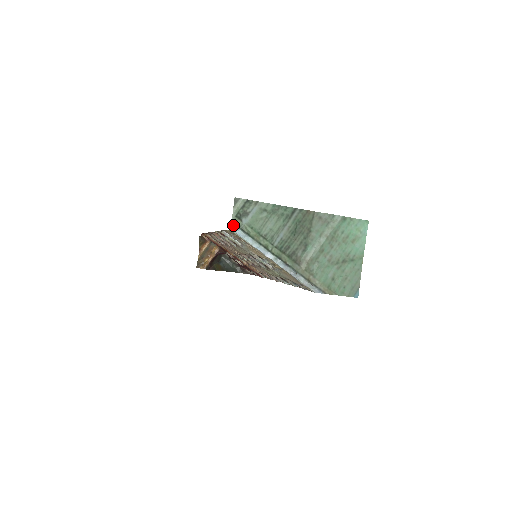
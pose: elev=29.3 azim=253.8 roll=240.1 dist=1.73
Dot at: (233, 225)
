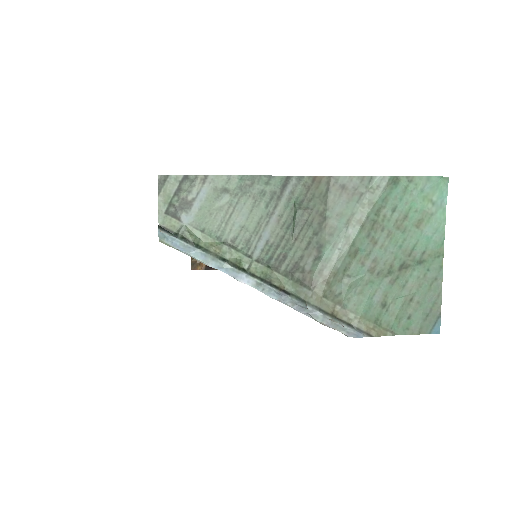
Dot at: (161, 232)
